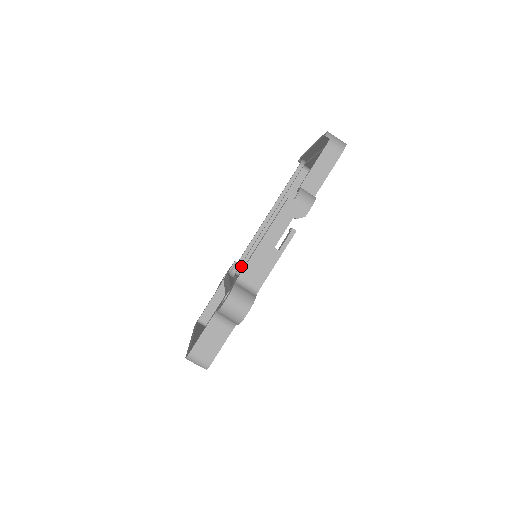
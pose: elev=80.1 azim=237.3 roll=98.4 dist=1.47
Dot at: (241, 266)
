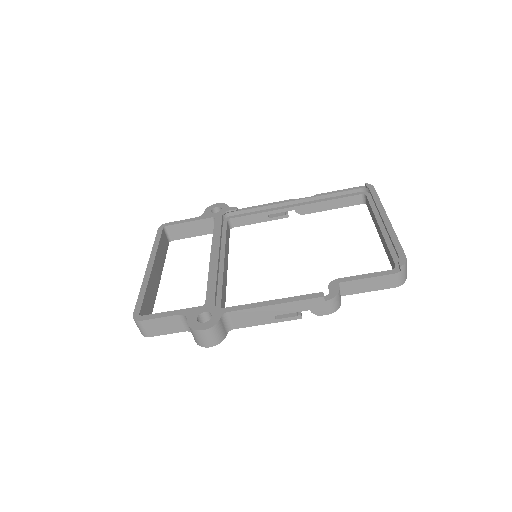
Dot at: (238, 218)
